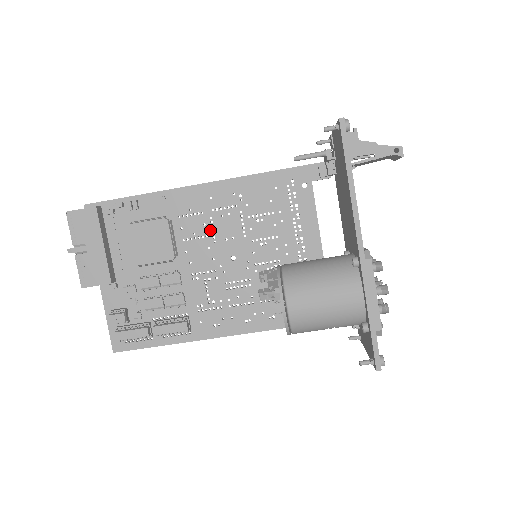
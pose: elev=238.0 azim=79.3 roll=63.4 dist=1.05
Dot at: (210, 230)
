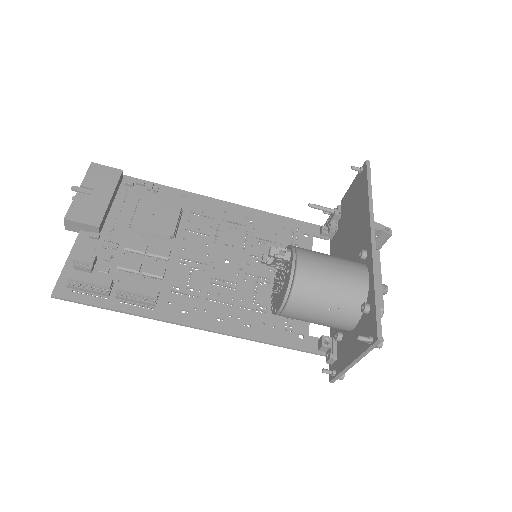
Dot at: (214, 232)
